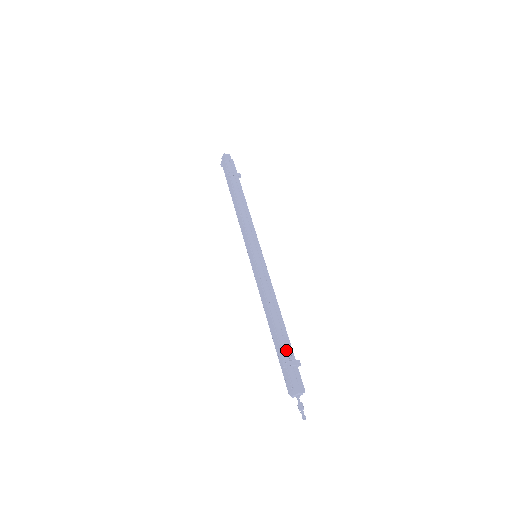
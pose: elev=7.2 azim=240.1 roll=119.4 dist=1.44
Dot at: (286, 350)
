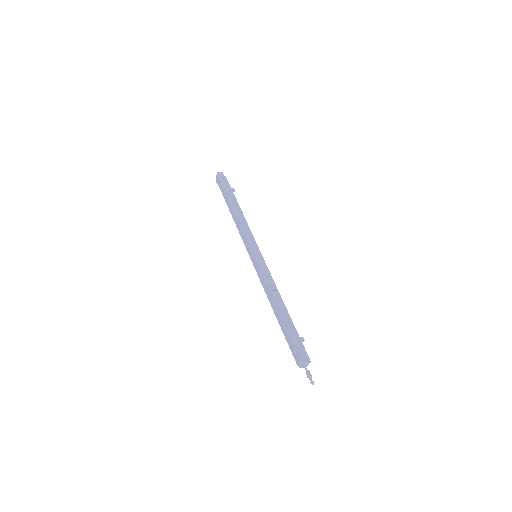
Dot at: (290, 330)
